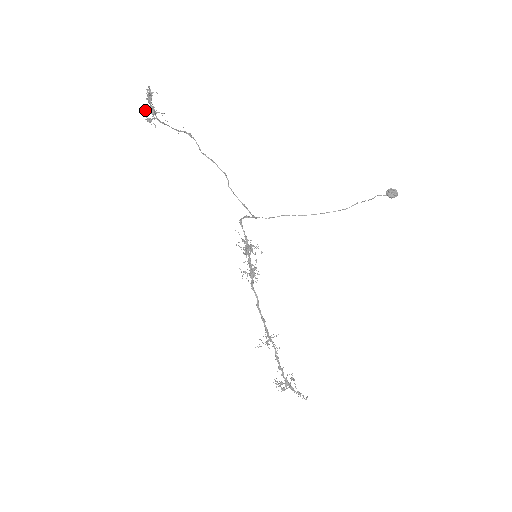
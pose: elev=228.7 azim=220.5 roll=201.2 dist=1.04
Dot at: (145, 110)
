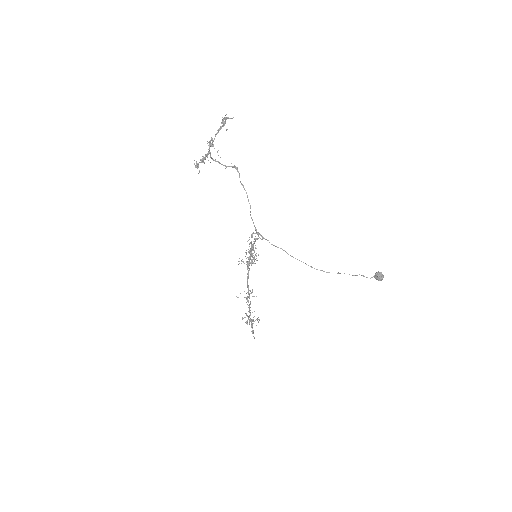
Dot at: (207, 143)
